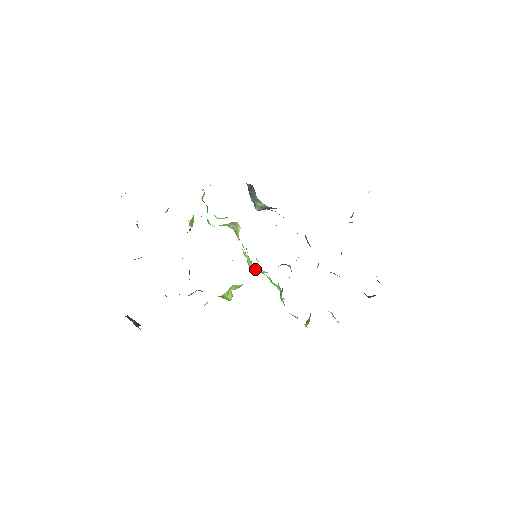
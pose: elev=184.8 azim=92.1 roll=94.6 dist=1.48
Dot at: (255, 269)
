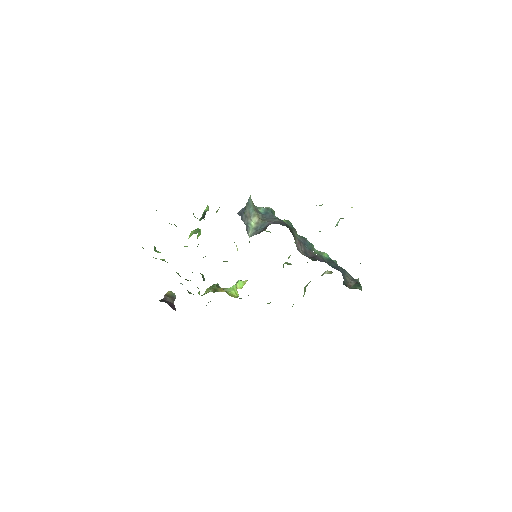
Dot at: occluded
